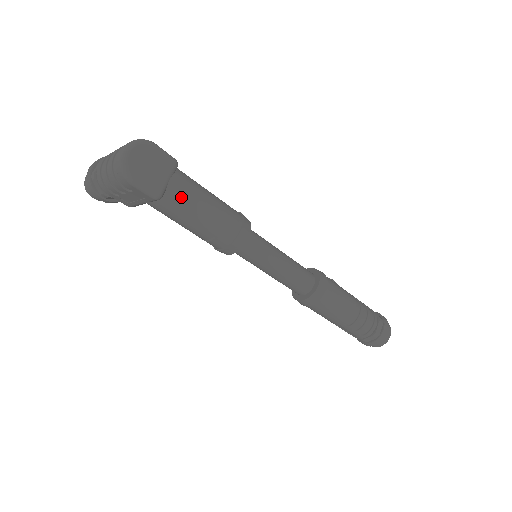
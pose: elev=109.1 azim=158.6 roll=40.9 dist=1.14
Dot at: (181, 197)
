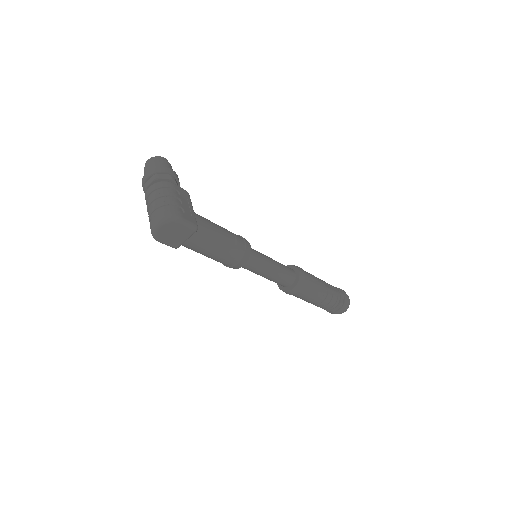
Dot at: (194, 247)
